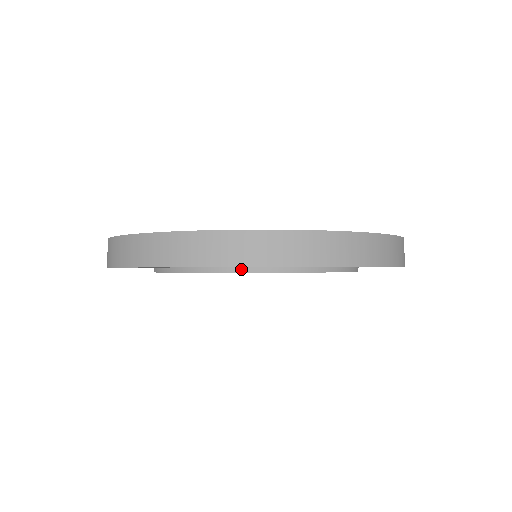
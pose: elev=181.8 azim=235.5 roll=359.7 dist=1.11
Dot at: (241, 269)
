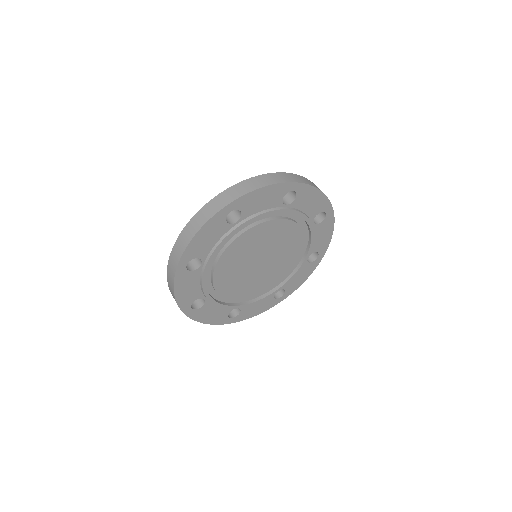
Dot at: (222, 238)
